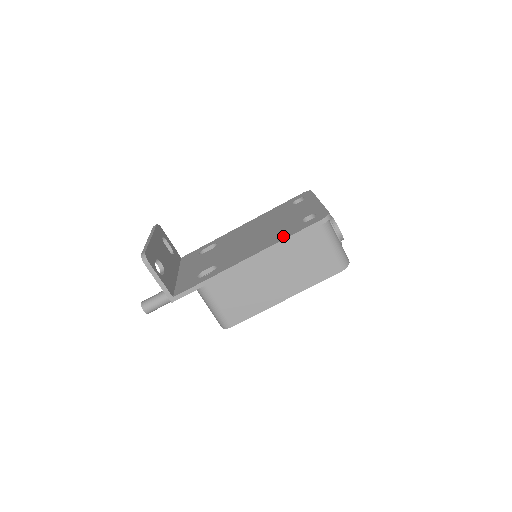
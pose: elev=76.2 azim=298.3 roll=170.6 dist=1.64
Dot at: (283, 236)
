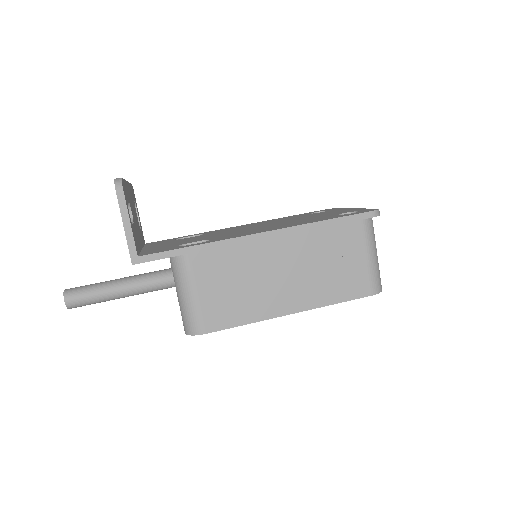
Dot at: (315, 220)
